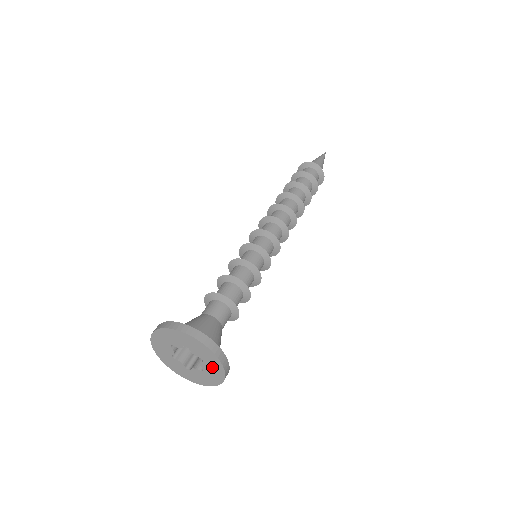
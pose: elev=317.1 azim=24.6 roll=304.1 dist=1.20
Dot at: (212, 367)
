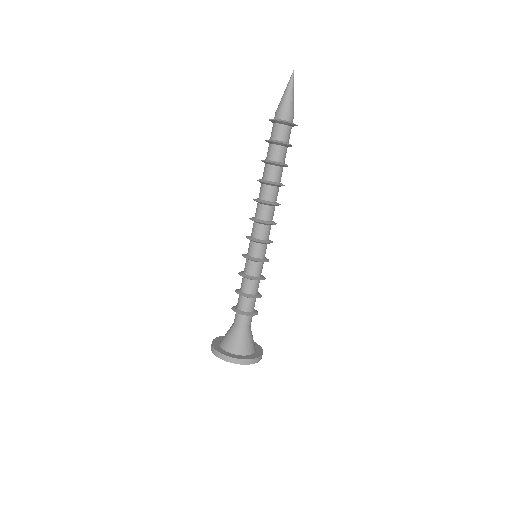
Dot at: occluded
